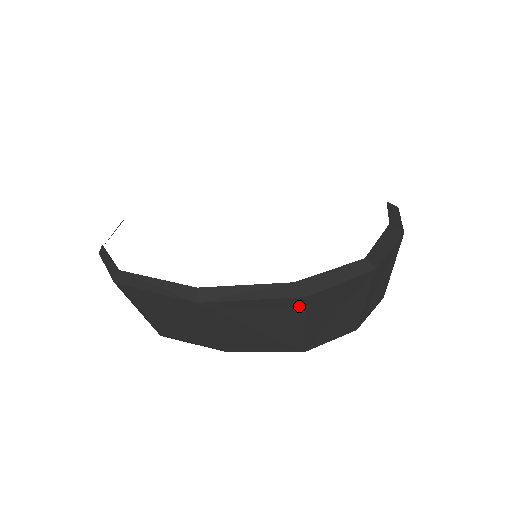
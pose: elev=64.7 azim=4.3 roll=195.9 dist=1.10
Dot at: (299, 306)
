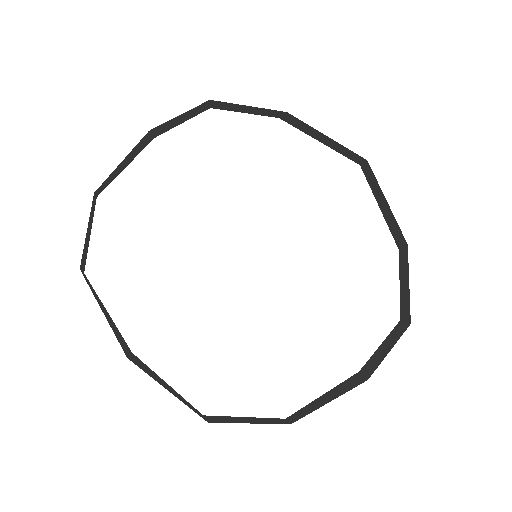
Dot at: occluded
